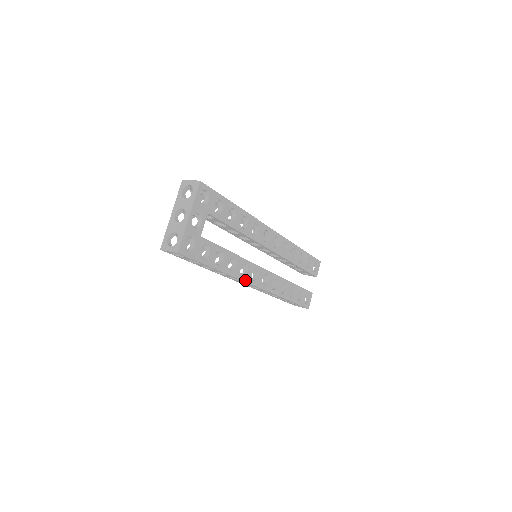
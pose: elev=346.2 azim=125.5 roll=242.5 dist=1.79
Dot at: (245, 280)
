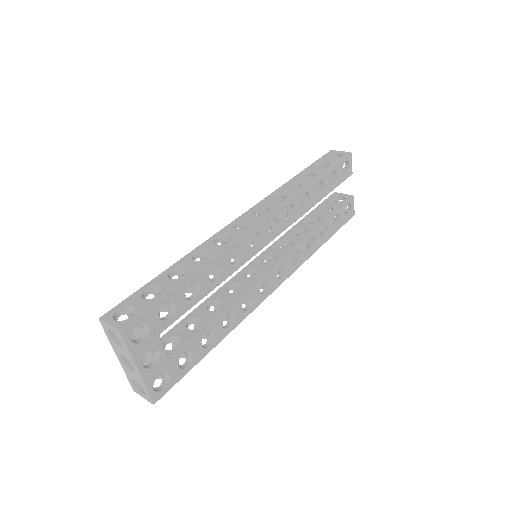
Dot at: (255, 307)
